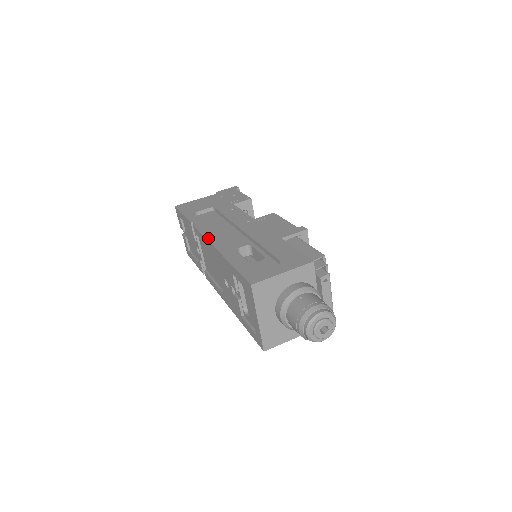
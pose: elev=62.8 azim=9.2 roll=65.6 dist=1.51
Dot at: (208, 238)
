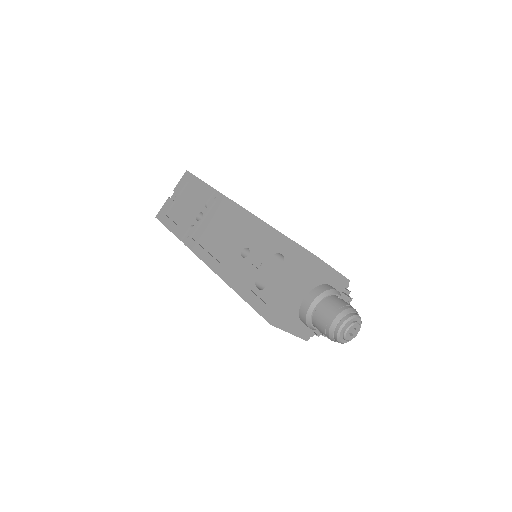
Dot at: occluded
